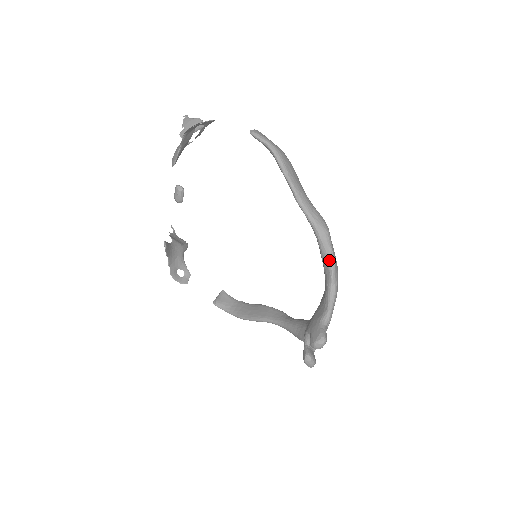
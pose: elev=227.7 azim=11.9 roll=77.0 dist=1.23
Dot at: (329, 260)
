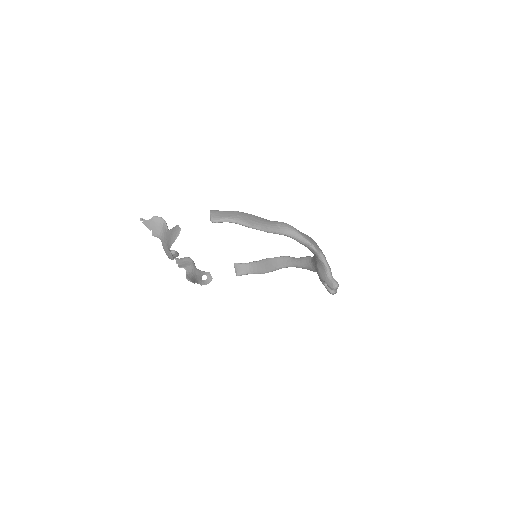
Dot at: (308, 245)
